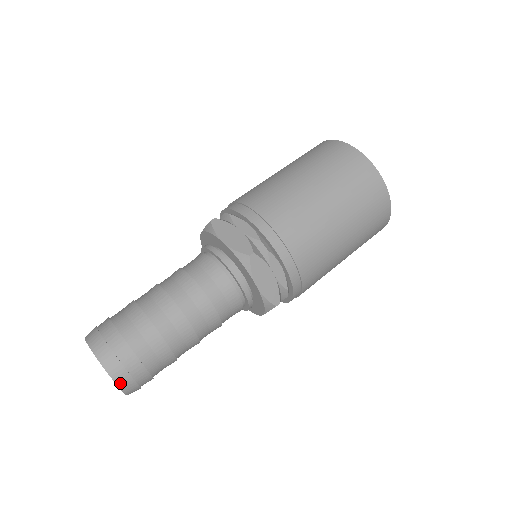
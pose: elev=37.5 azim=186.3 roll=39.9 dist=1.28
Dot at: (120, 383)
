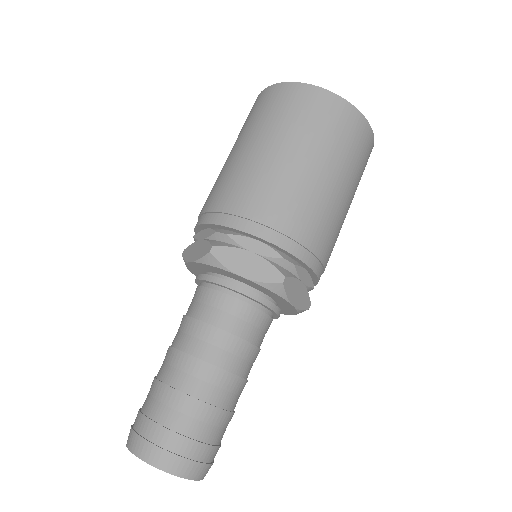
Dot at: (166, 467)
